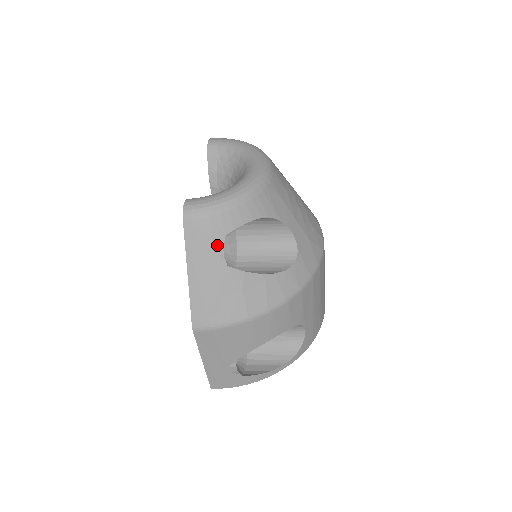
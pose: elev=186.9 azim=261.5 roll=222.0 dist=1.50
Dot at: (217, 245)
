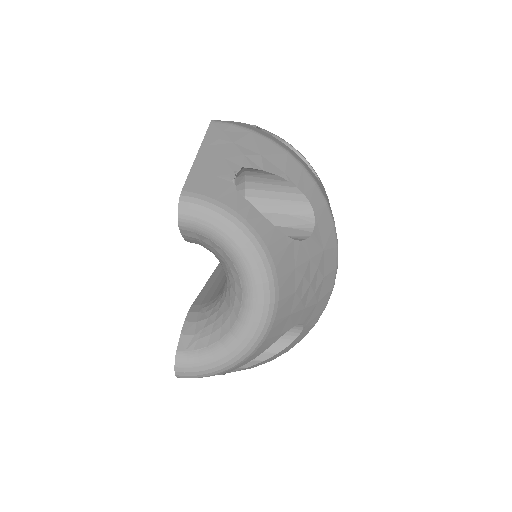
Dot at: occluded
